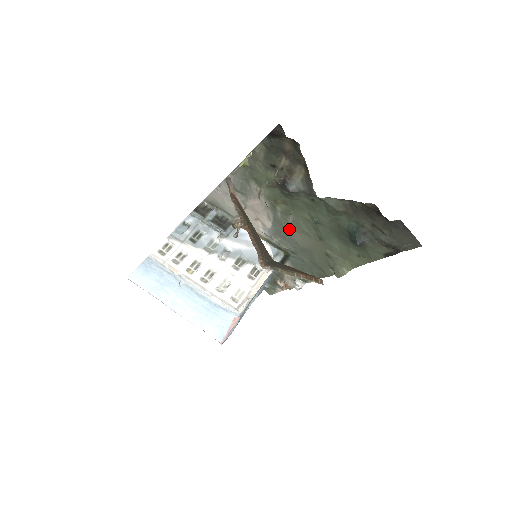
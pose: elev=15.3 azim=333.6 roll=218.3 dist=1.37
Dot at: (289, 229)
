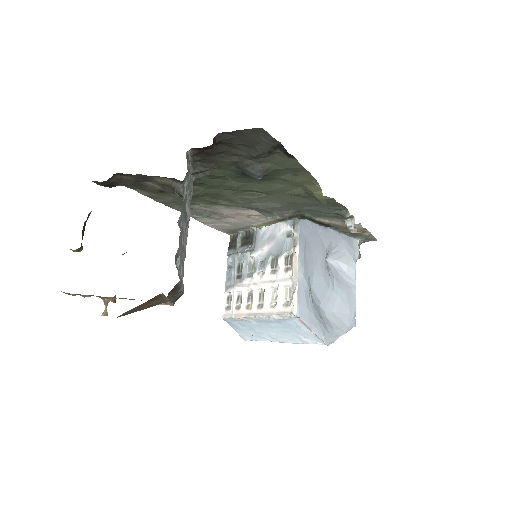
Dot at: (255, 206)
